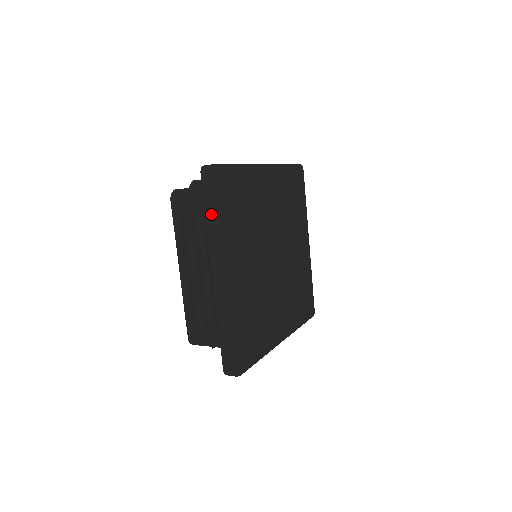
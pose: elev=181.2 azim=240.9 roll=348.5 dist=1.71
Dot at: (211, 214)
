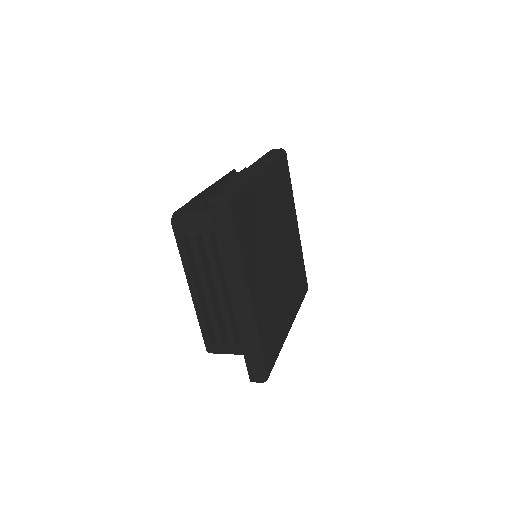
Dot at: (224, 245)
